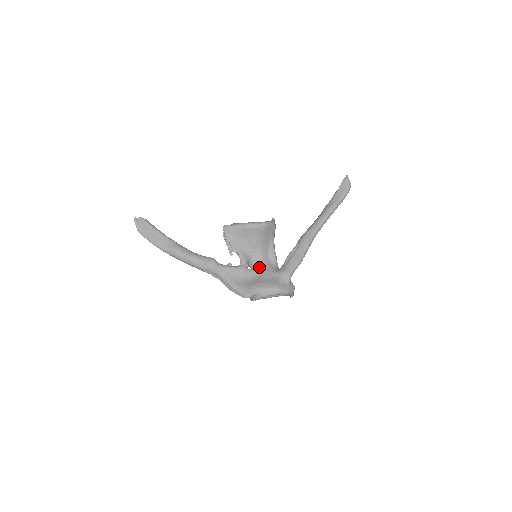
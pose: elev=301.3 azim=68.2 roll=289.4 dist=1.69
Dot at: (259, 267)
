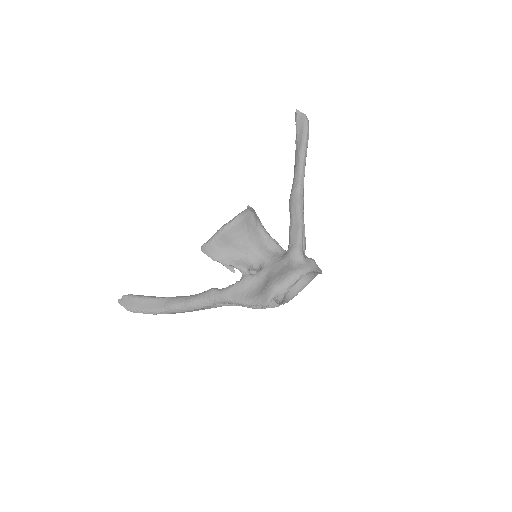
Dot at: (264, 265)
